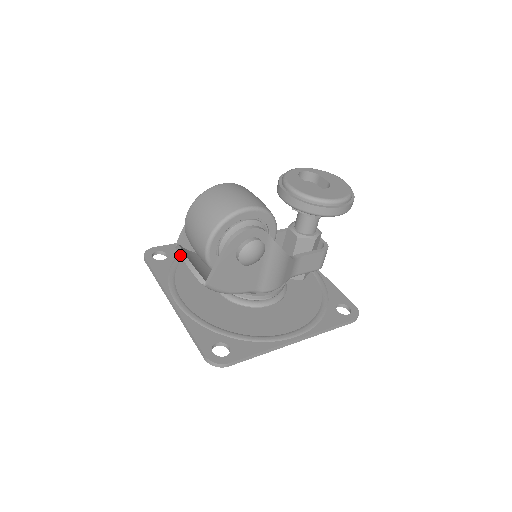
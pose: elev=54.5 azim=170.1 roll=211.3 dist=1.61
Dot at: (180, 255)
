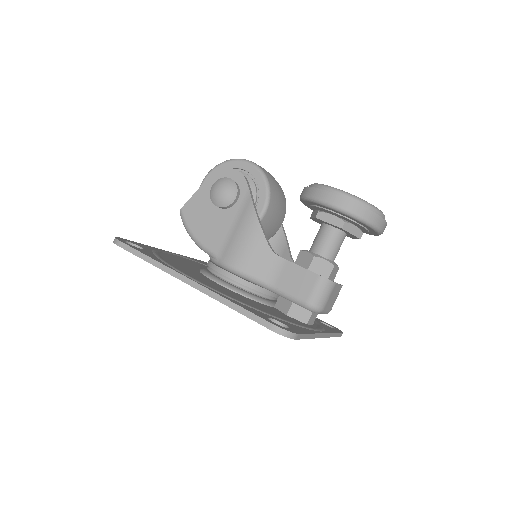
Dot at: occluded
